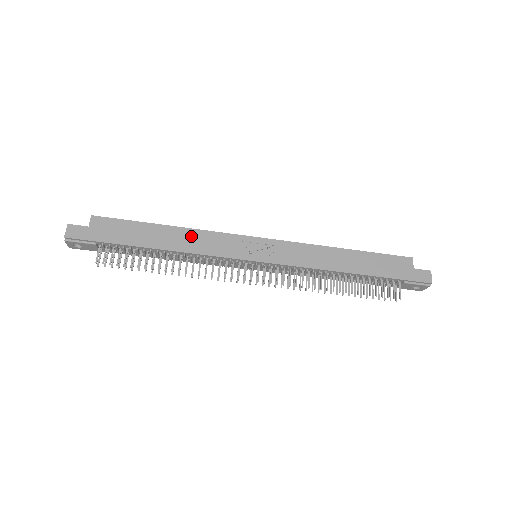
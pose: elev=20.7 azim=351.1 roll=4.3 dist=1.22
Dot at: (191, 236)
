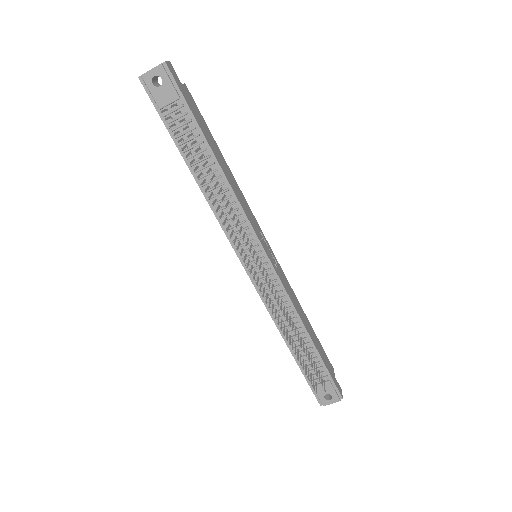
Dot at: (236, 186)
